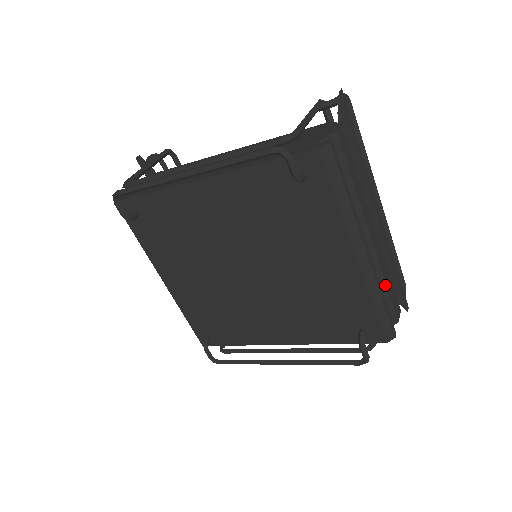
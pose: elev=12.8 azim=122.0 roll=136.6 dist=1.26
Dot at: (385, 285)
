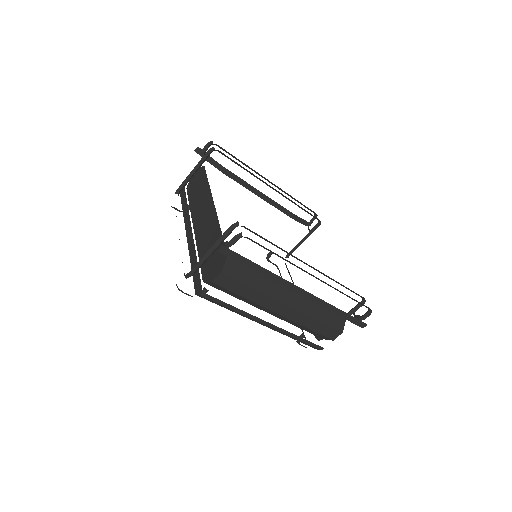
Dot at: (308, 329)
